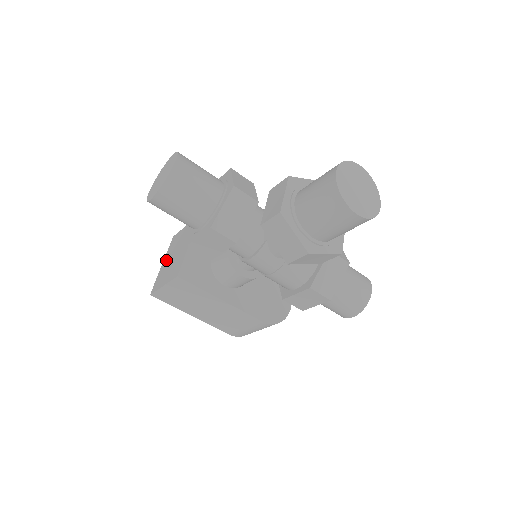
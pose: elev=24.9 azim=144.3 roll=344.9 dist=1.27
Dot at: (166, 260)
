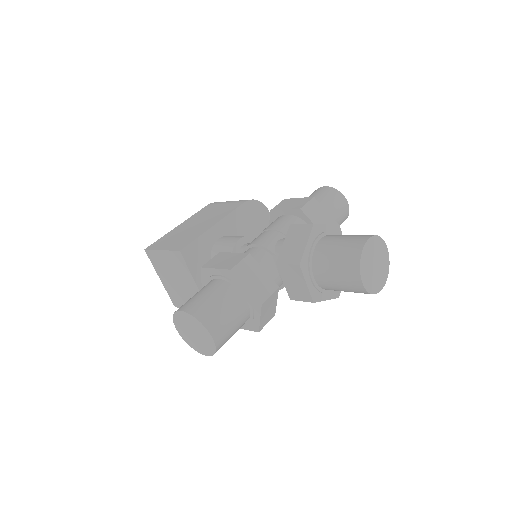
Dot at: (164, 279)
